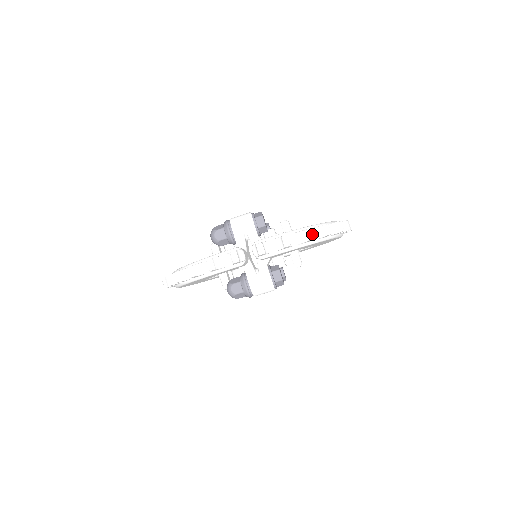
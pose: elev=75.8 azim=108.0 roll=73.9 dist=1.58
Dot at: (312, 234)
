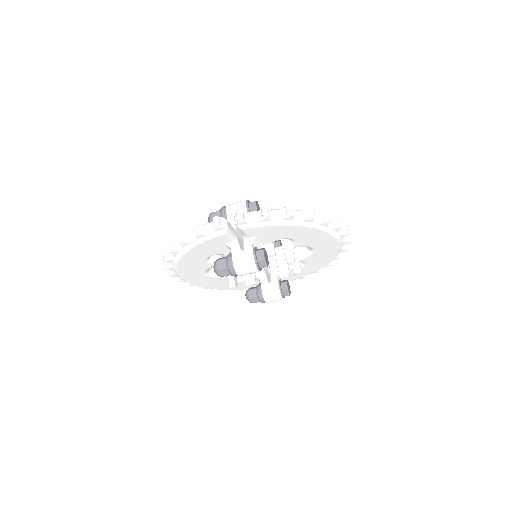
Dot at: (296, 215)
